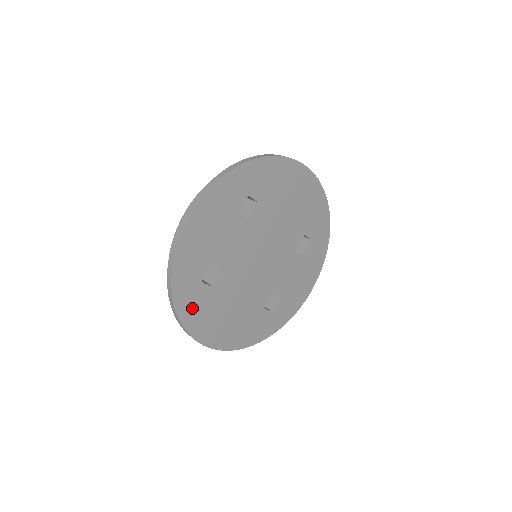
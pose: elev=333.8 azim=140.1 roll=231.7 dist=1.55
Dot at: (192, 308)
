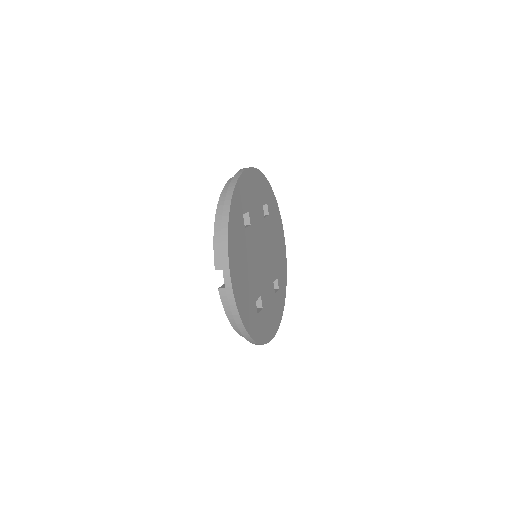
Dot at: (235, 223)
